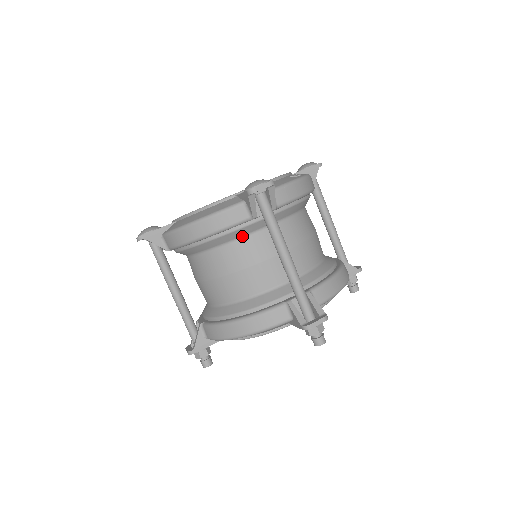
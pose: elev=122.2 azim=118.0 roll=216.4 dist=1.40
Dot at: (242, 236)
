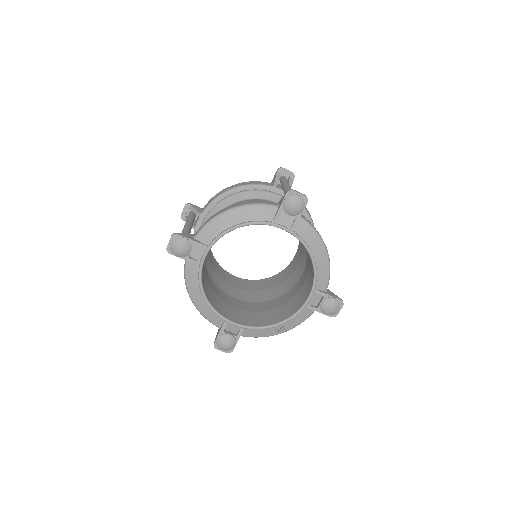
Dot at: occluded
